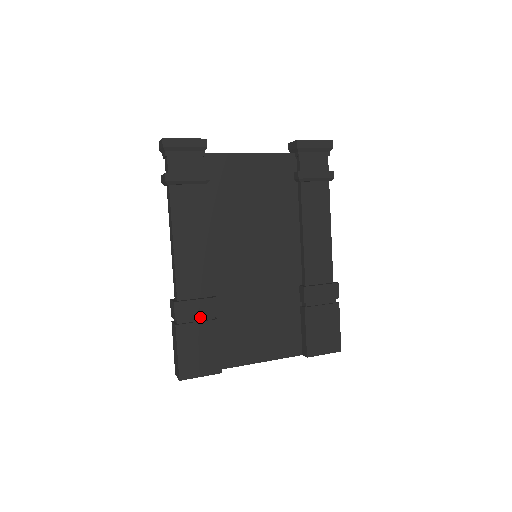
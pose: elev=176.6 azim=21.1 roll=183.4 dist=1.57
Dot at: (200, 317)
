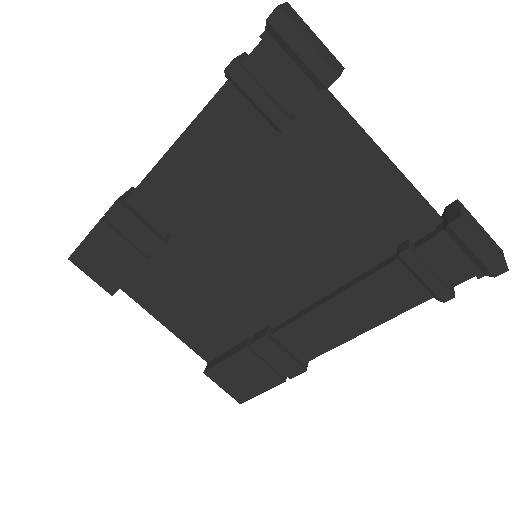
Dot at: (134, 239)
